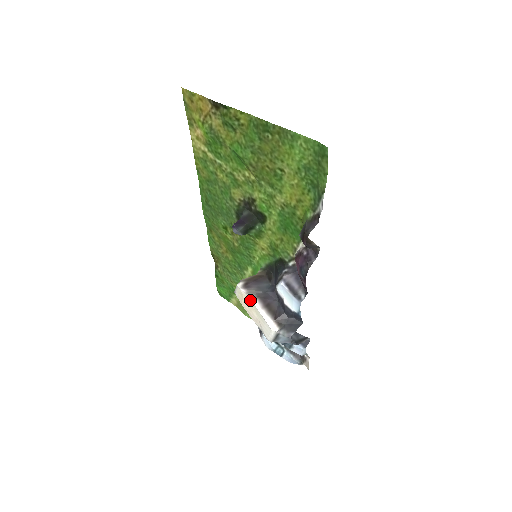
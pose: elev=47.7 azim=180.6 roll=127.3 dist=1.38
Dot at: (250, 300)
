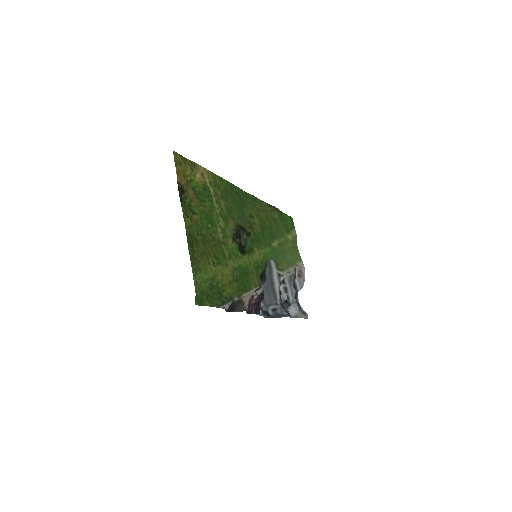
Dot at: occluded
